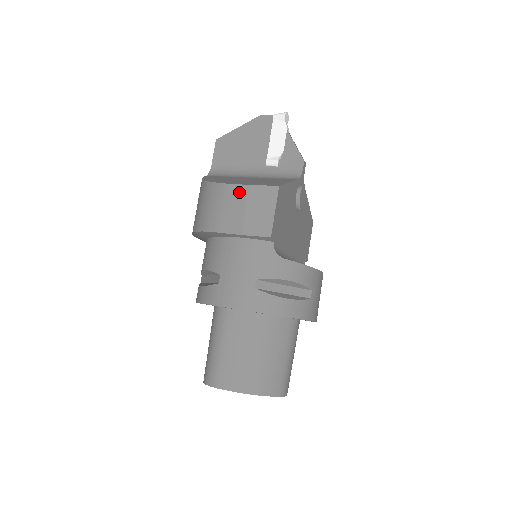
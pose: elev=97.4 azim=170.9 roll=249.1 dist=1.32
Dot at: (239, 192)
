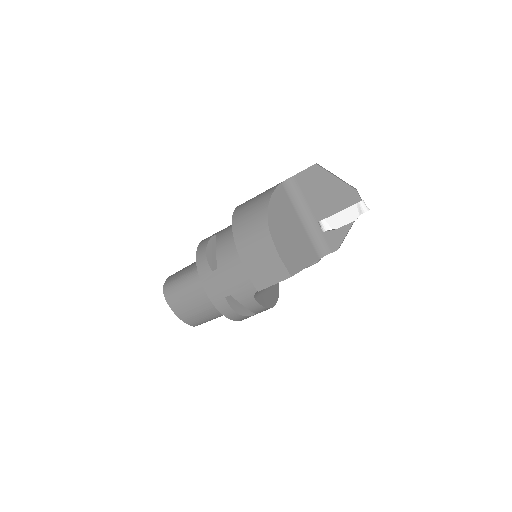
Dot at: (271, 251)
